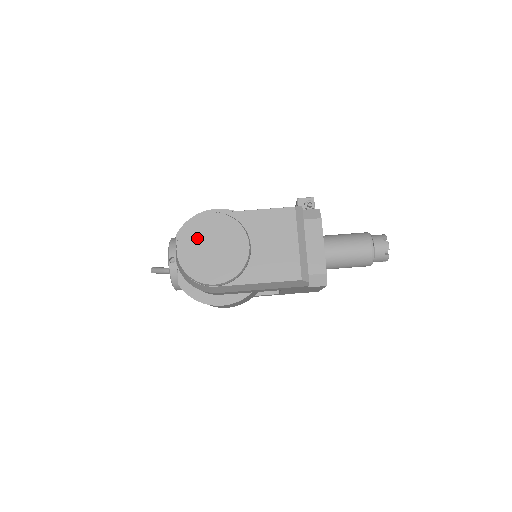
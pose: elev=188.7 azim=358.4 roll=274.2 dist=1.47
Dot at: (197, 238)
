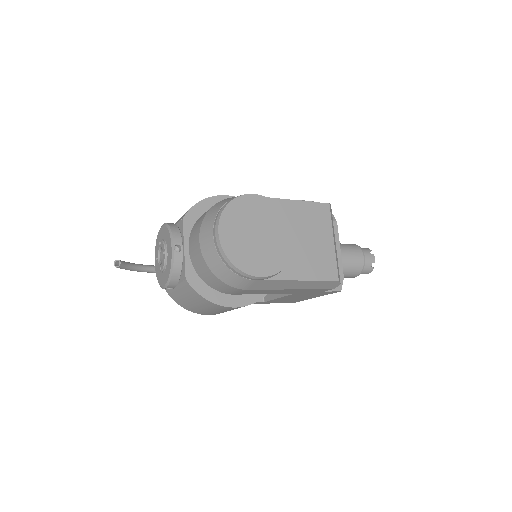
Dot at: (241, 221)
